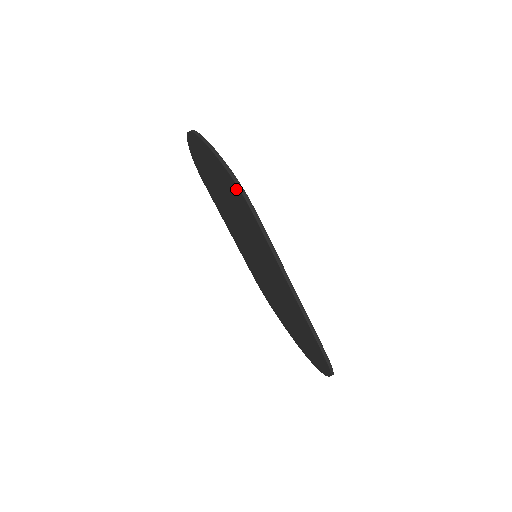
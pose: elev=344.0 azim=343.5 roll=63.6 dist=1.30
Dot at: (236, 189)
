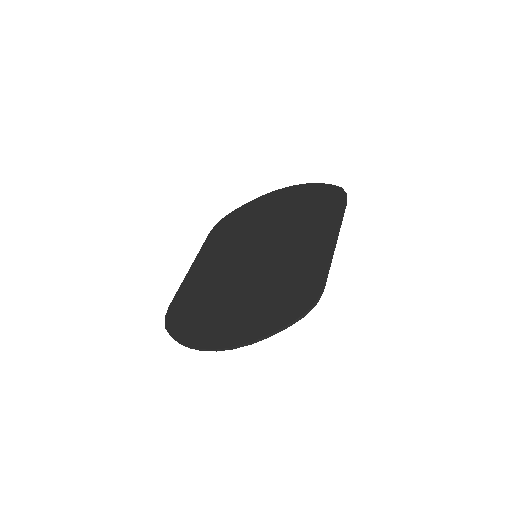
Dot at: (336, 193)
